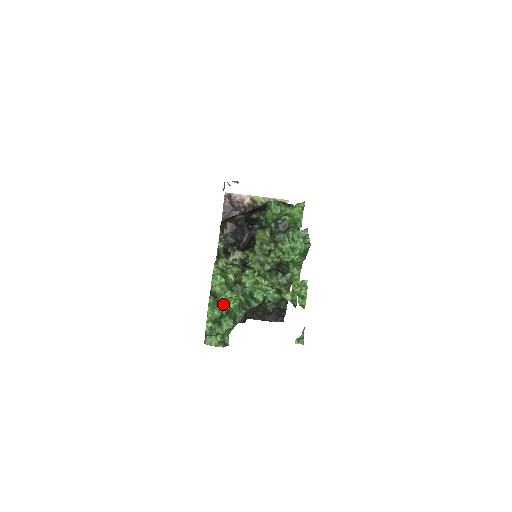
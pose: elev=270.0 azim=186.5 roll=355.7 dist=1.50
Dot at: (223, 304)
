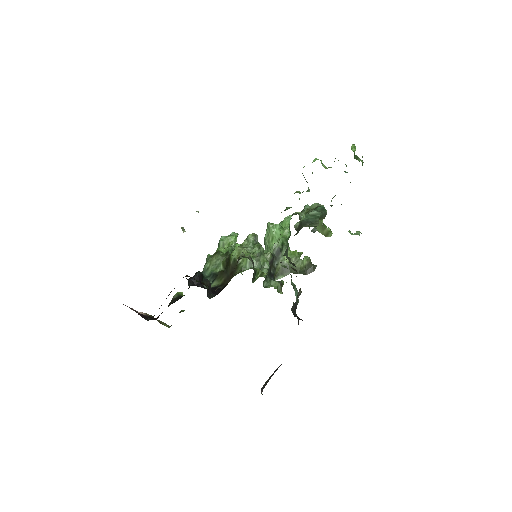
Dot at: occluded
